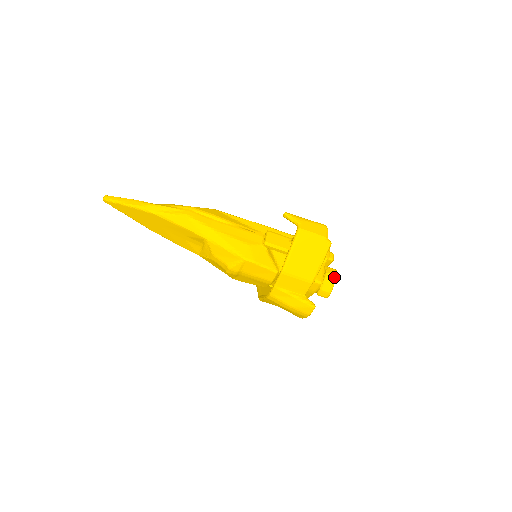
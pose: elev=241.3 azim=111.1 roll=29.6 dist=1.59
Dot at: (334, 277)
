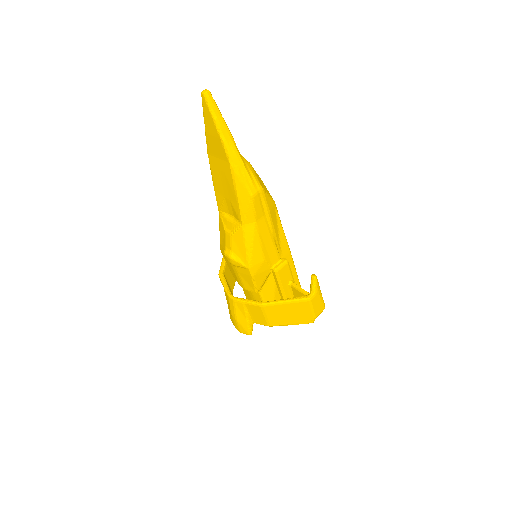
Dot at: occluded
